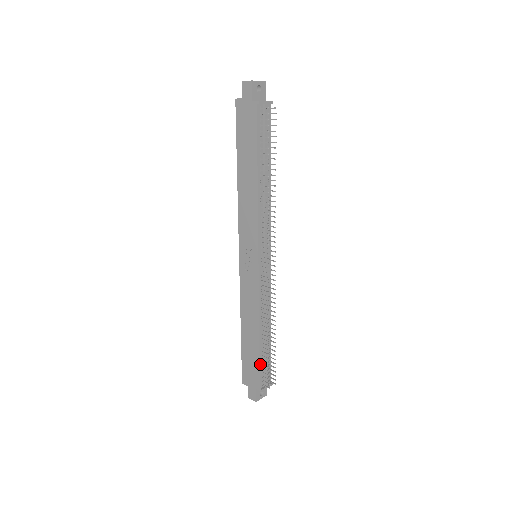
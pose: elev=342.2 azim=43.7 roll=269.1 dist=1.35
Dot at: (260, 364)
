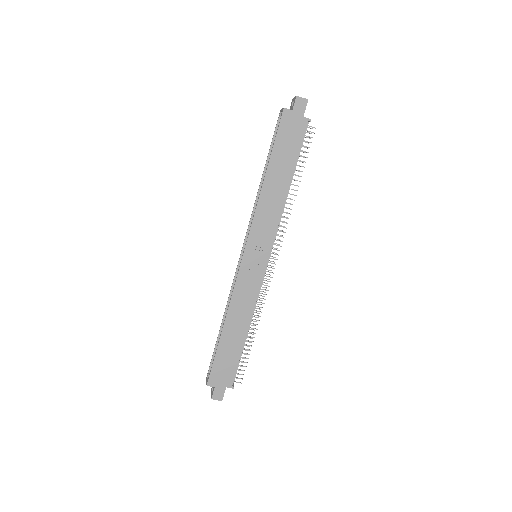
Dot at: (239, 361)
